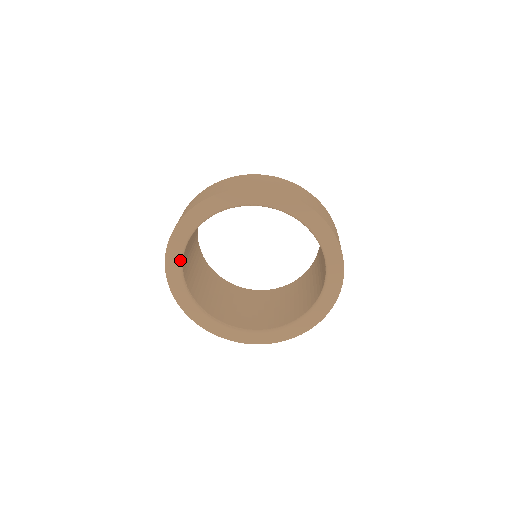
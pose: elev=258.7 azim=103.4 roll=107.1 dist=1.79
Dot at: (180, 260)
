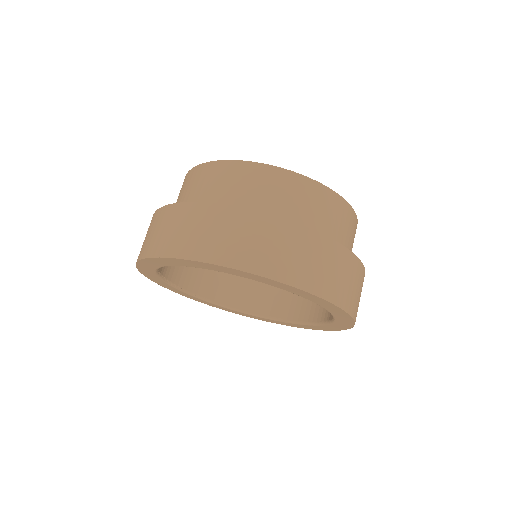
Dot at: occluded
